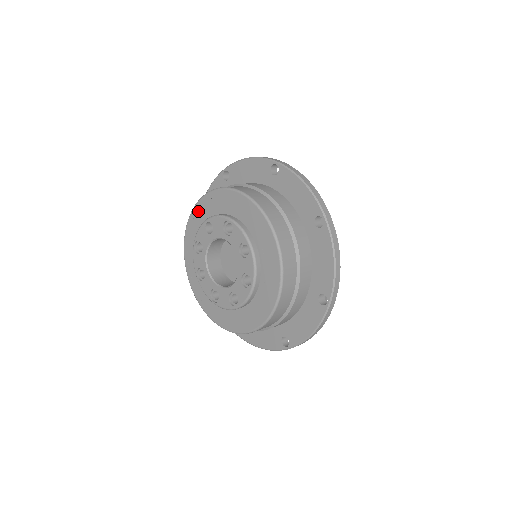
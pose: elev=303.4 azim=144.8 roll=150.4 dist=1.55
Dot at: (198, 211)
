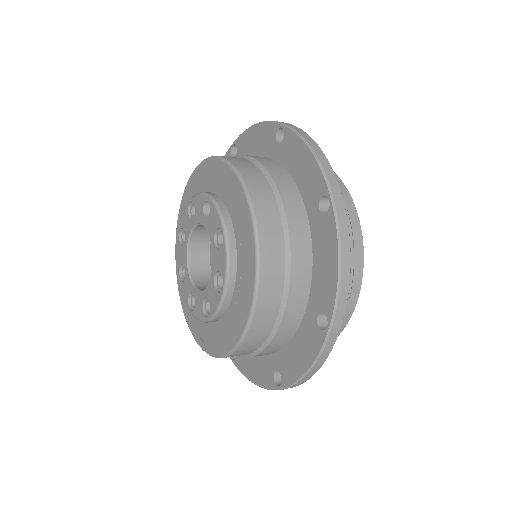
Dot at: (212, 168)
